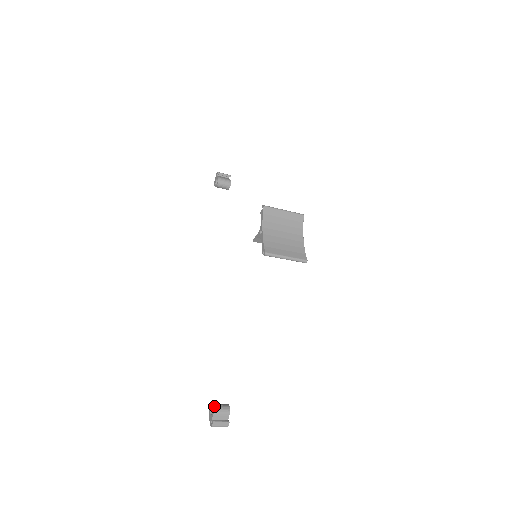
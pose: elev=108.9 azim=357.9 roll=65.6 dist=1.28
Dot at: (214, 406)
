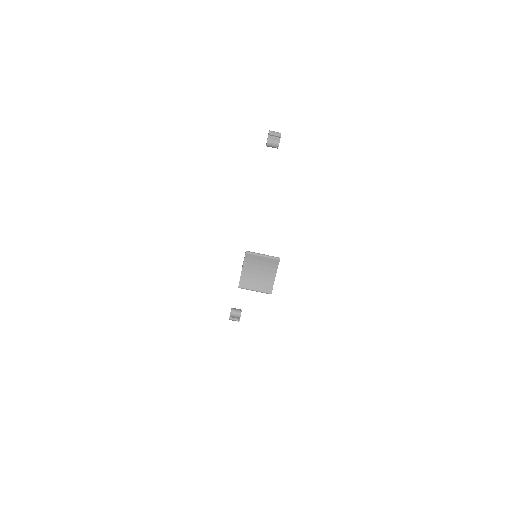
Dot at: (231, 312)
